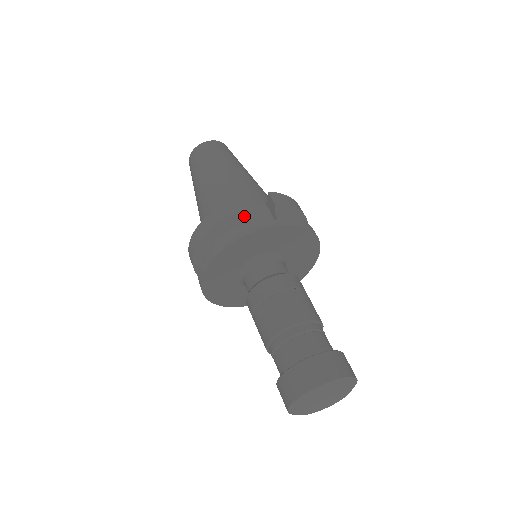
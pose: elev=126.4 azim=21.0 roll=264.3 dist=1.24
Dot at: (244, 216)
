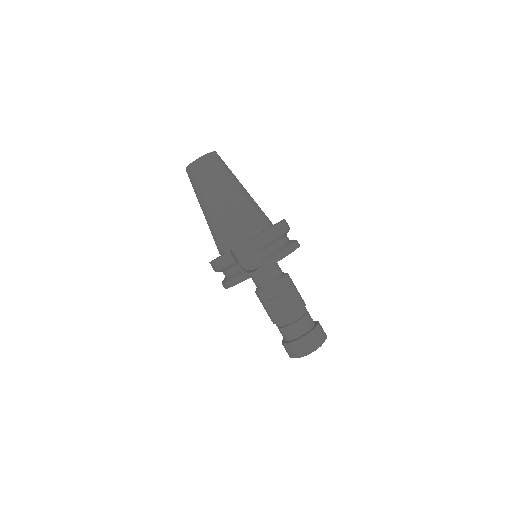
Dot at: (239, 254)
